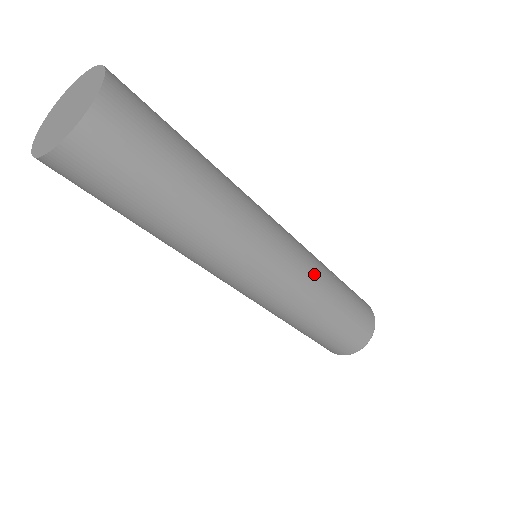
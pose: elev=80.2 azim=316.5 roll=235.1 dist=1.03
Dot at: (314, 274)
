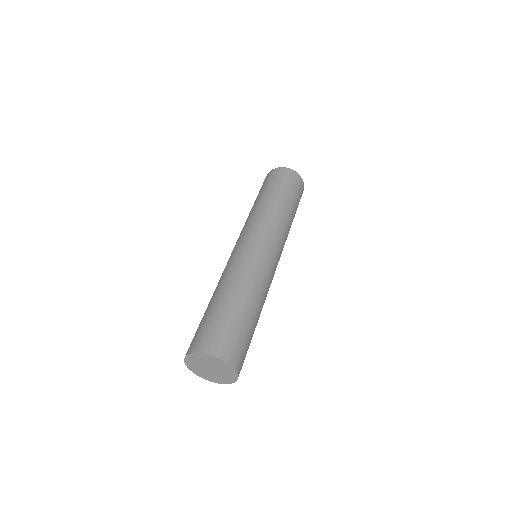
Dot at: (285, 238)
